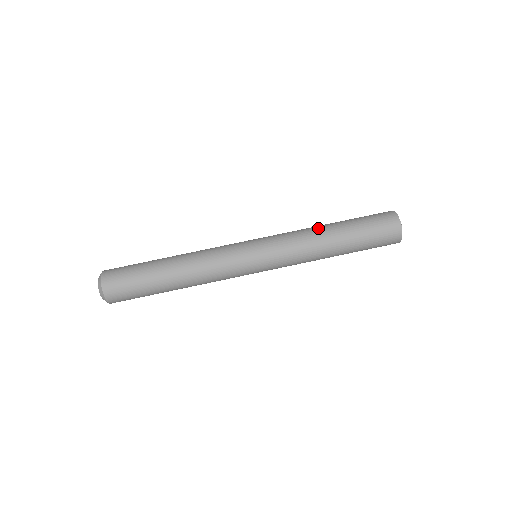
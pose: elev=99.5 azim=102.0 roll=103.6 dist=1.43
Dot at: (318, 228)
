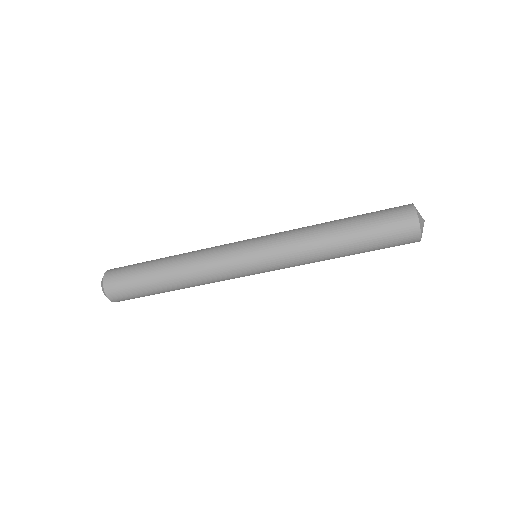
Dot at: (322, 232)
